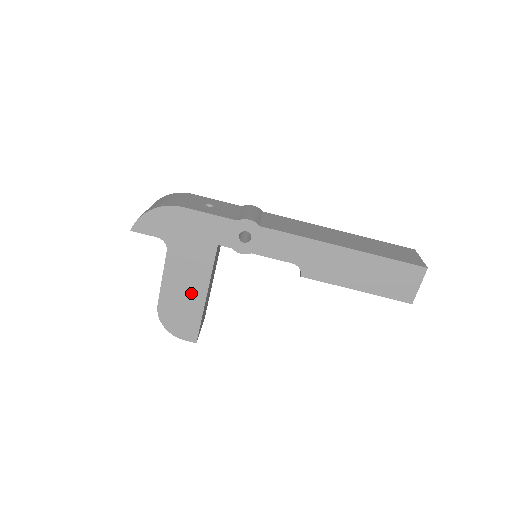
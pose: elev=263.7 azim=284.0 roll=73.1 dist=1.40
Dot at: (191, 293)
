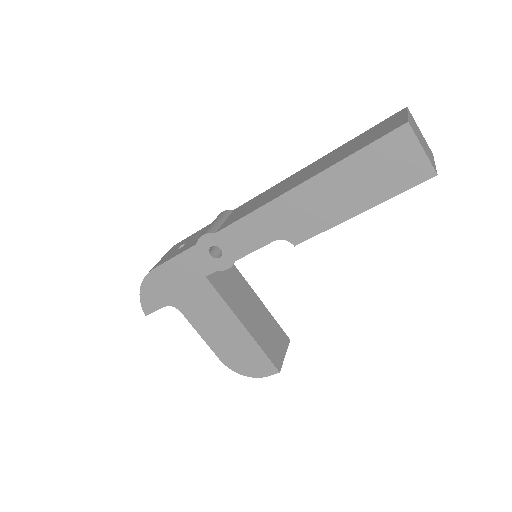
Dot at: (231, 332)
